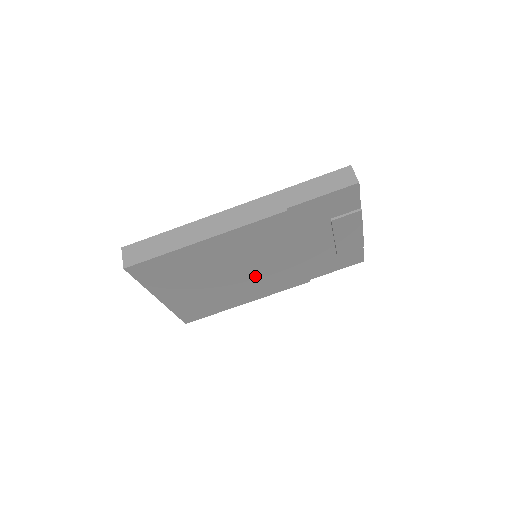
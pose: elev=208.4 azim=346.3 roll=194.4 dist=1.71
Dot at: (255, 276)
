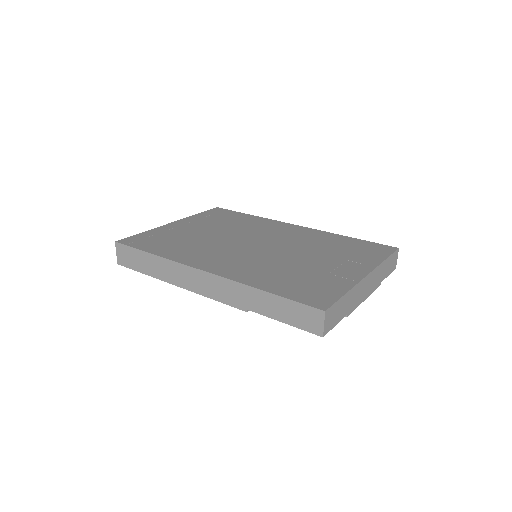
Dot at: occluded
